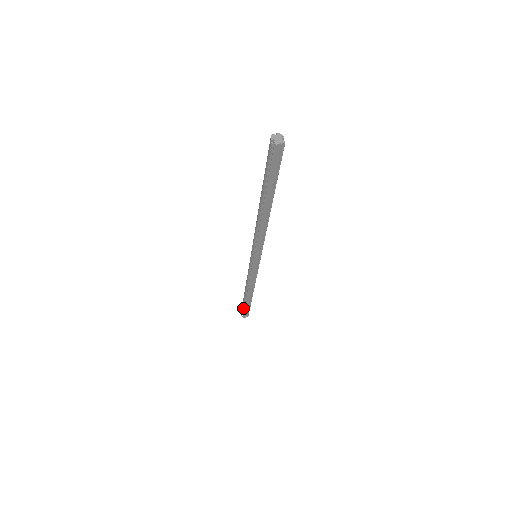
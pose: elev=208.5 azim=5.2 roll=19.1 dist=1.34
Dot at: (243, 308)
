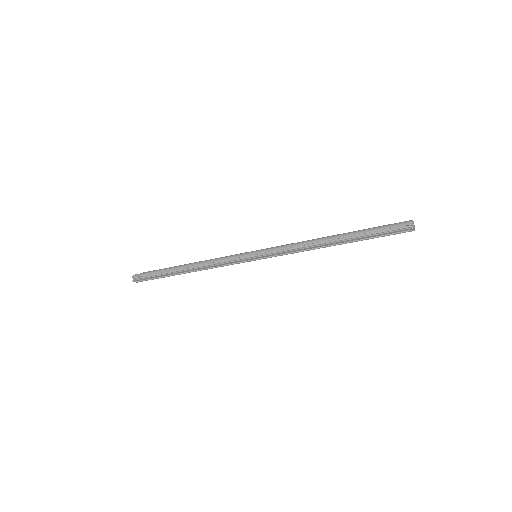
Dot at: (152, 274)
